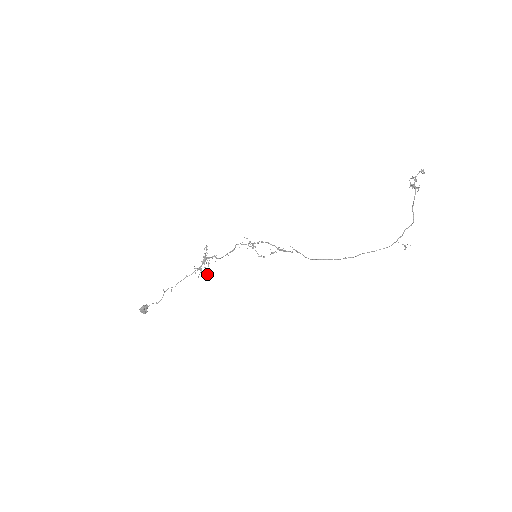
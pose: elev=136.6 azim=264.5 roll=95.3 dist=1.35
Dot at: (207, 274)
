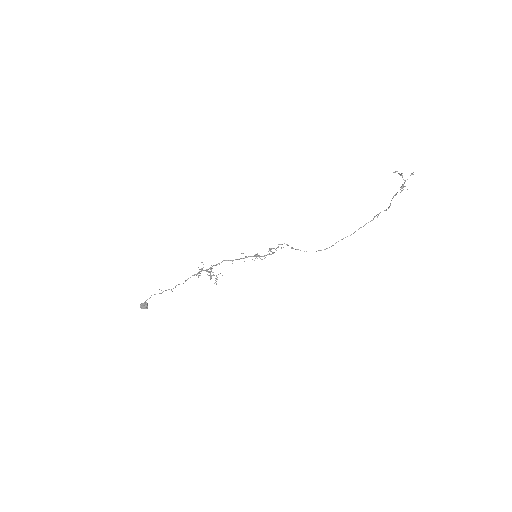
Dot at: (214, 283)
